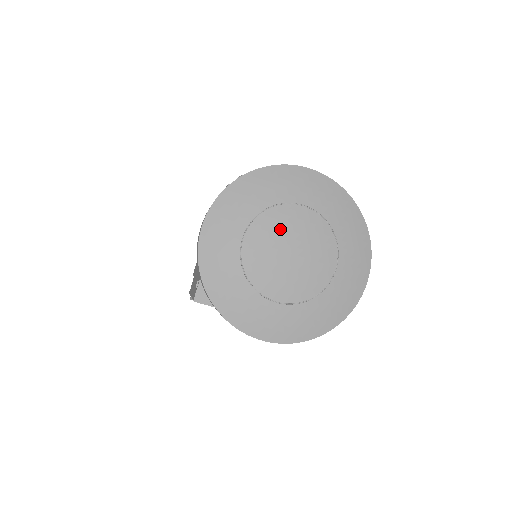
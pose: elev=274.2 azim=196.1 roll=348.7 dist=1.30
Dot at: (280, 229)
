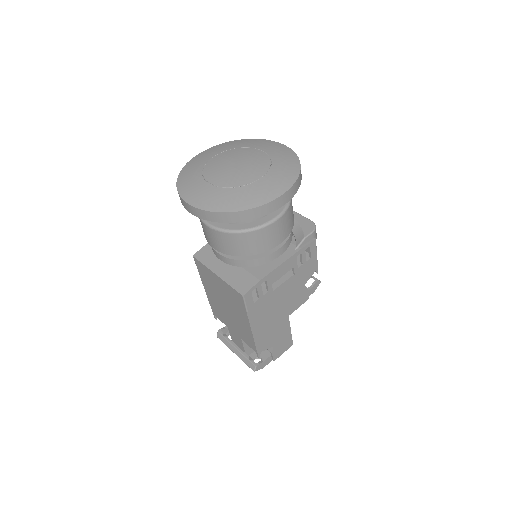
Dot at: (239, 155)
